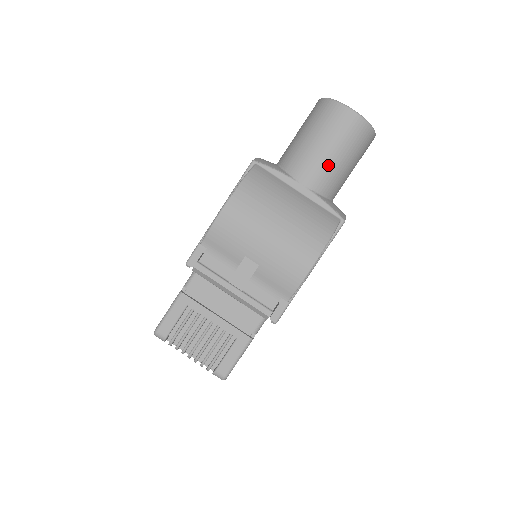
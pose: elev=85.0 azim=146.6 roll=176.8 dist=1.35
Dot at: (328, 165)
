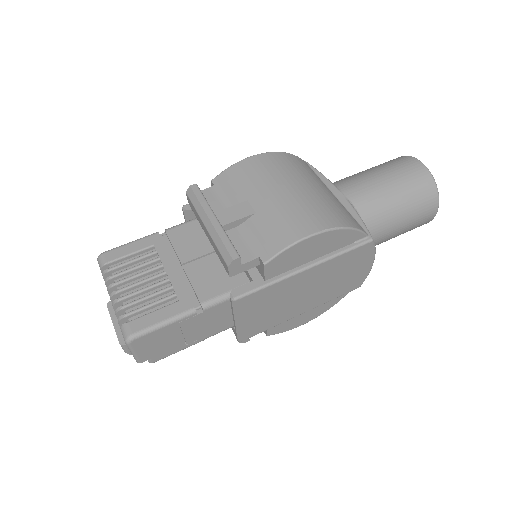
Dot at: (378, 191)
